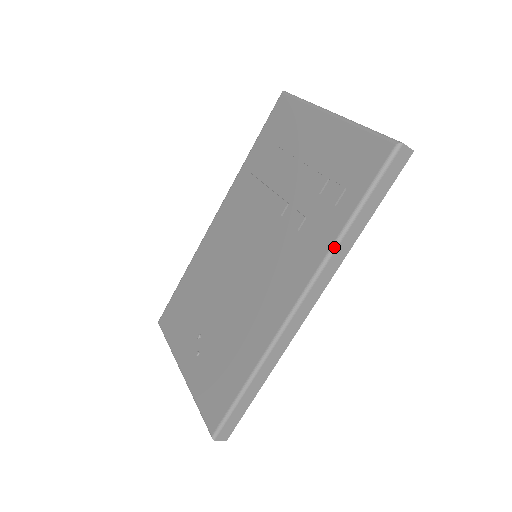
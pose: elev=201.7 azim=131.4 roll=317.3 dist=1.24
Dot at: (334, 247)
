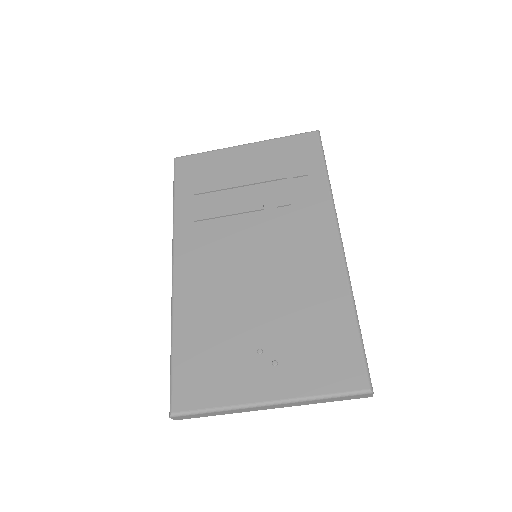
Dot at: (331, 192)
